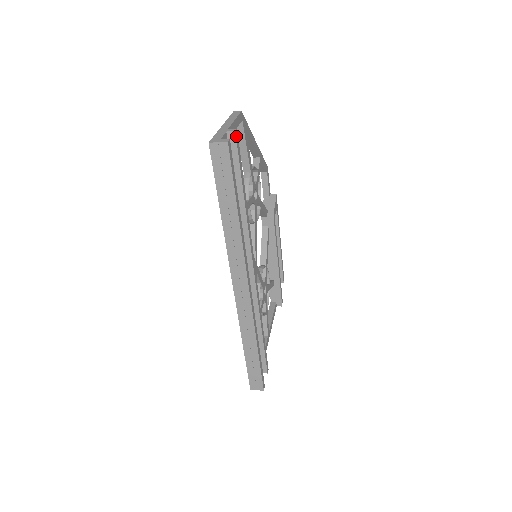
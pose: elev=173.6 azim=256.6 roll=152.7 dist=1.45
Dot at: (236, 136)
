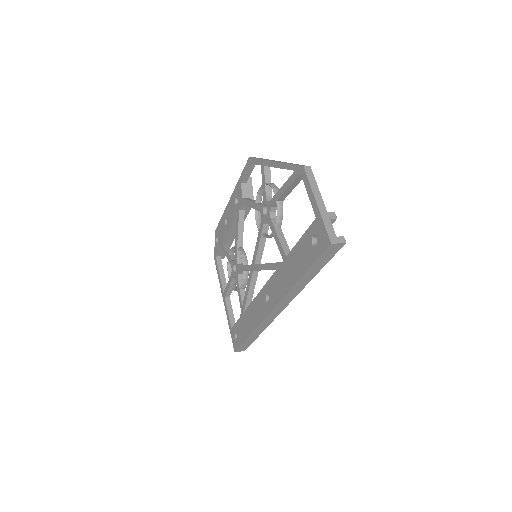
Dot at: (334, 220)
